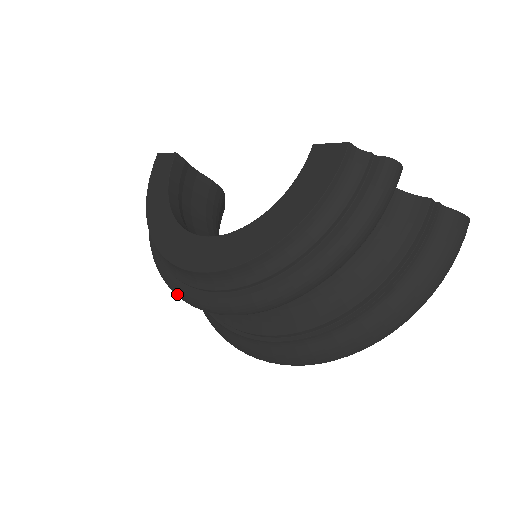
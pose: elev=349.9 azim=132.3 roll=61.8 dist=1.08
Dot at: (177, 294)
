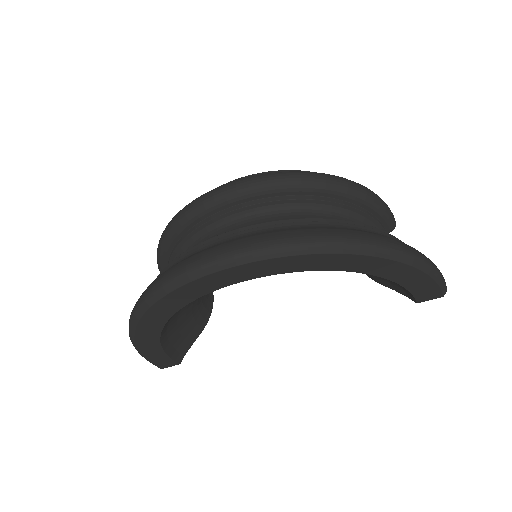
Dot at: (196, 199)
